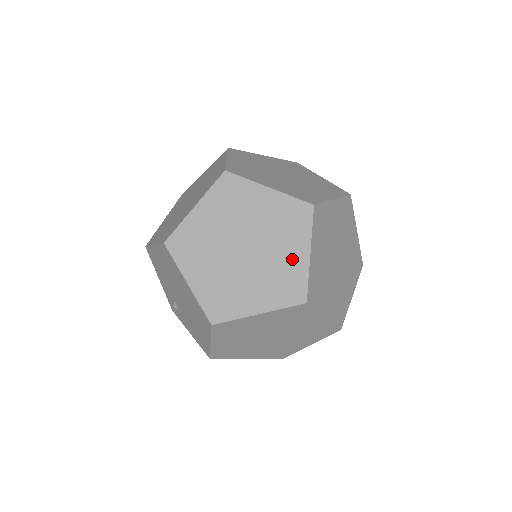
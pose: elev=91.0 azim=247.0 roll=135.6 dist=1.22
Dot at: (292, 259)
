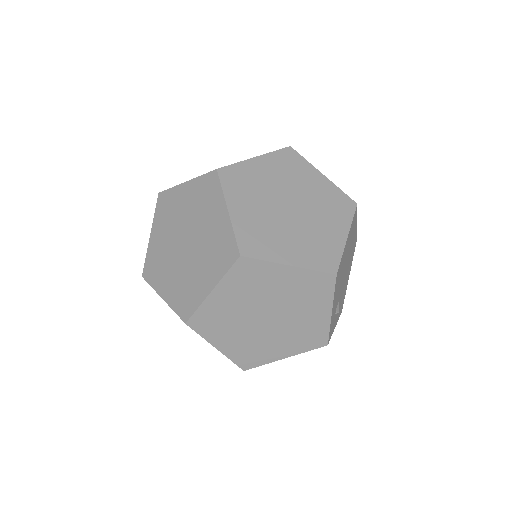
Dot at: occluded
